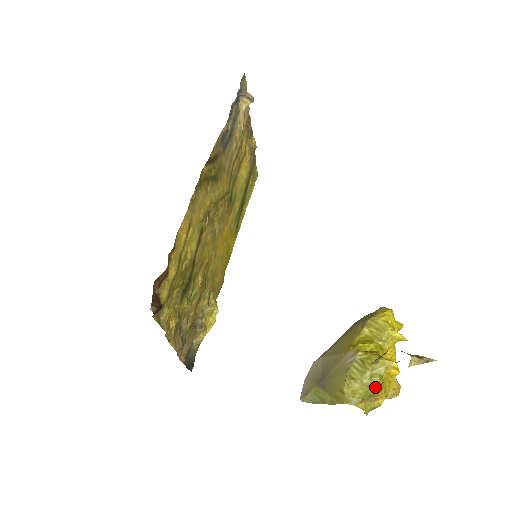
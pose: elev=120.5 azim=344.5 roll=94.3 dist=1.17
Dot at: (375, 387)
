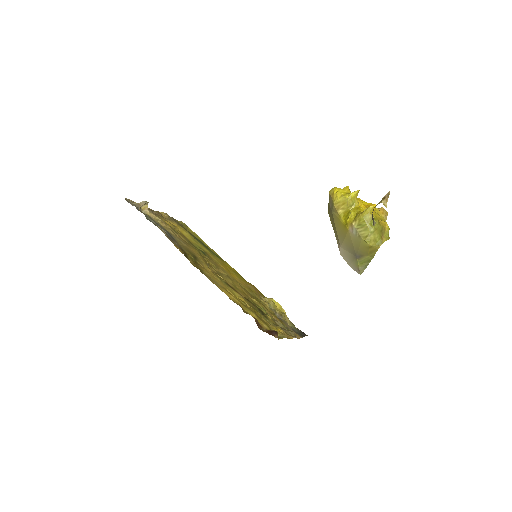
Dot at: (378, 226)
